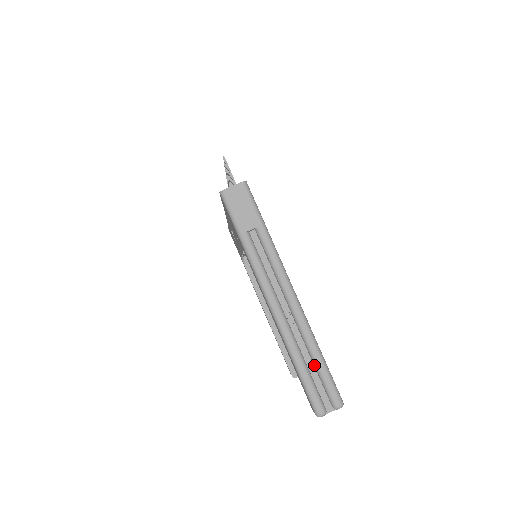
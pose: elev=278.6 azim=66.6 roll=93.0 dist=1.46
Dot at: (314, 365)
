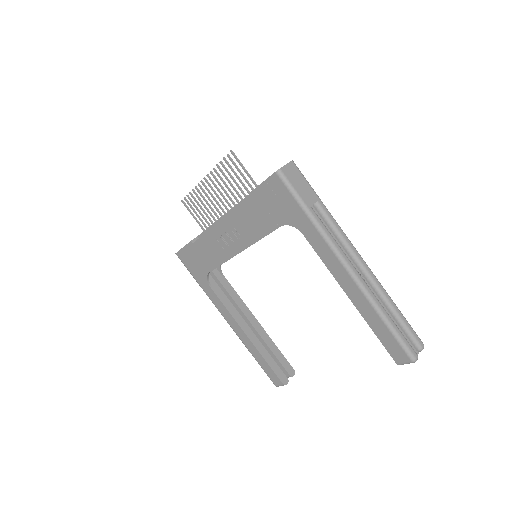
Dot at: (395, 317)
